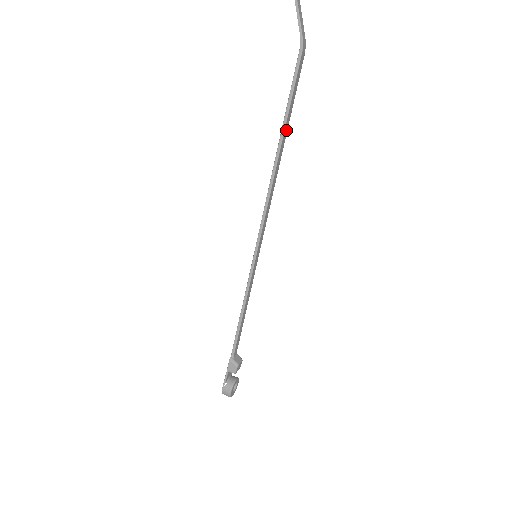
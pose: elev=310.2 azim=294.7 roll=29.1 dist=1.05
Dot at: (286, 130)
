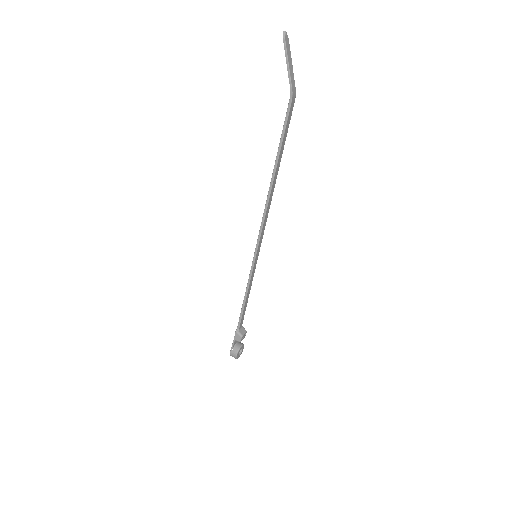
Dot at: (279, 161)
